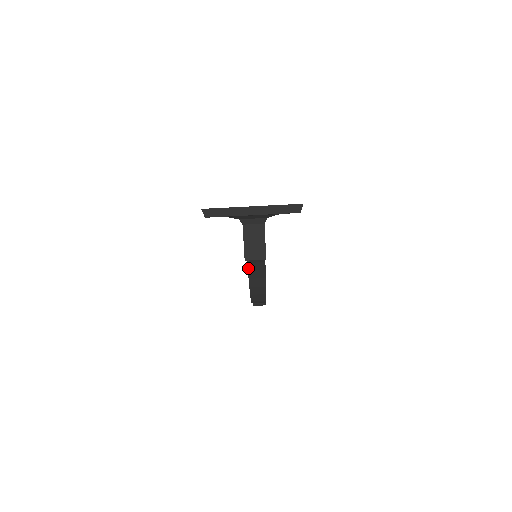
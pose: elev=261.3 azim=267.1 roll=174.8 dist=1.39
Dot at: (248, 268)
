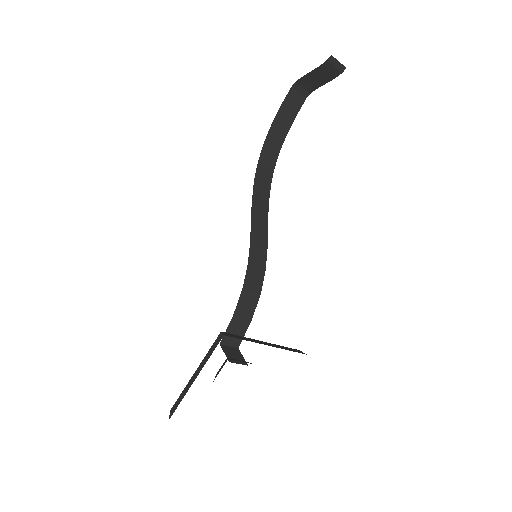
Dot at: occluded
